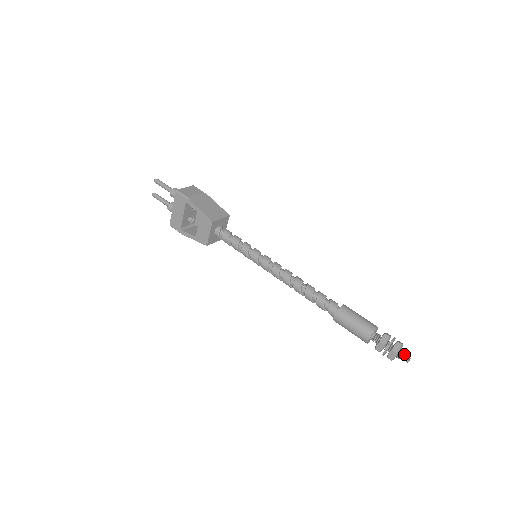
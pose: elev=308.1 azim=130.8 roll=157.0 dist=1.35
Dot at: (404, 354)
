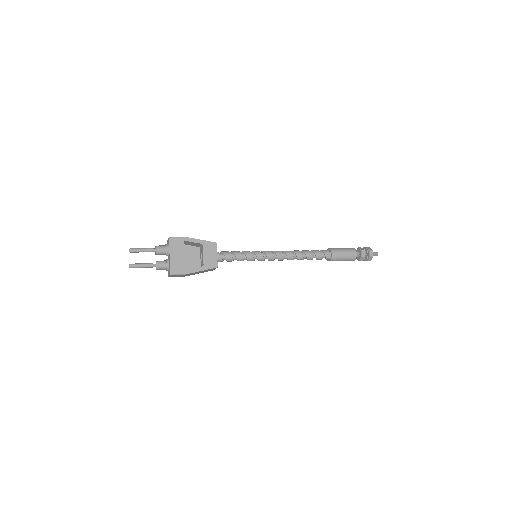
Dot at: (373, 252)
